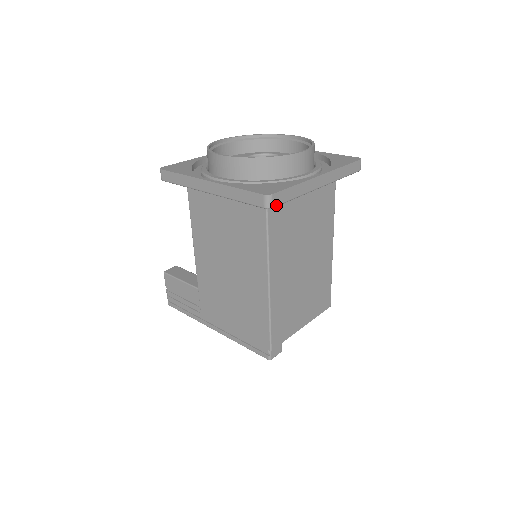
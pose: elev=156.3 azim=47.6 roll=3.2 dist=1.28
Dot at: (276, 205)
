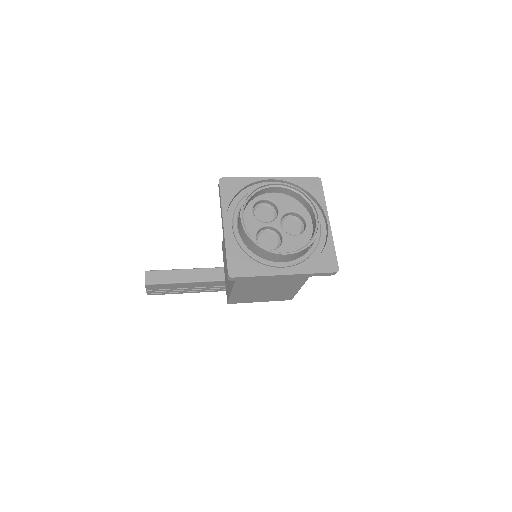
Dot at: occluded
